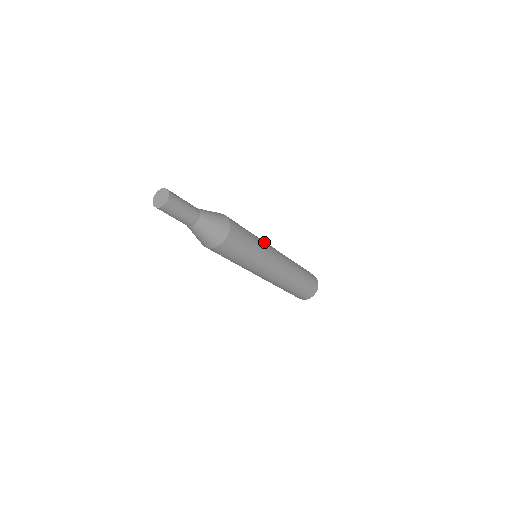
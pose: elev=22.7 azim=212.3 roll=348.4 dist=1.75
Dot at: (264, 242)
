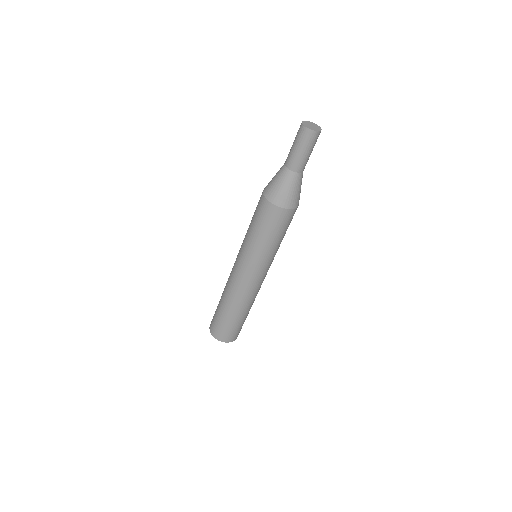
Dot at: occluded
